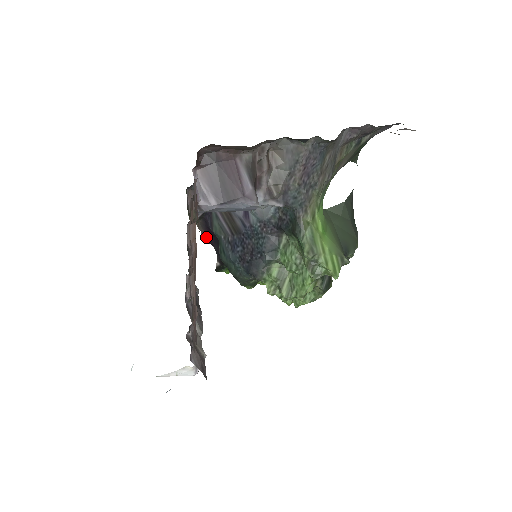
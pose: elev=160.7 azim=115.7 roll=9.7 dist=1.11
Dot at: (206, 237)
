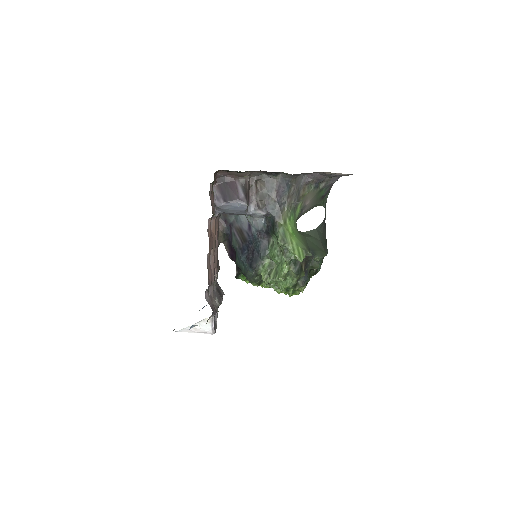
Dot at: (230, 255)
